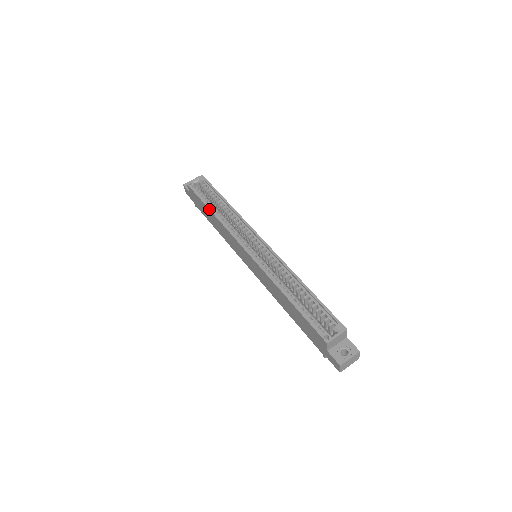
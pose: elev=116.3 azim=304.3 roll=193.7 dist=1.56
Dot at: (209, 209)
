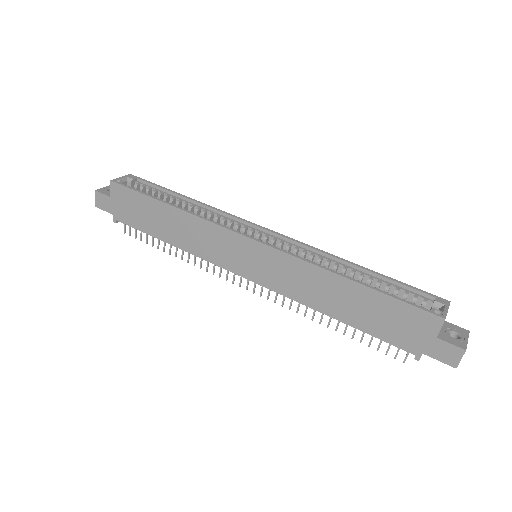
Dot at: (166, 203)
